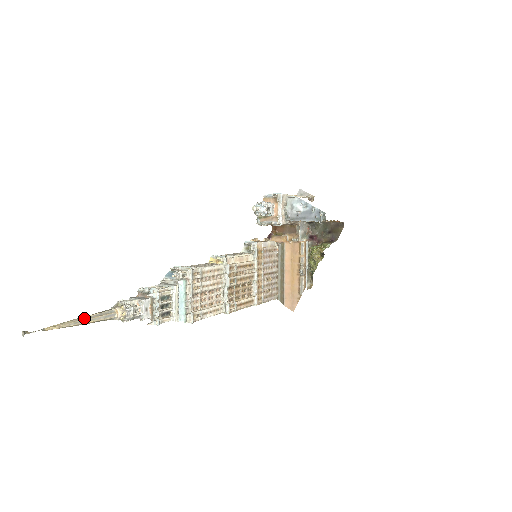
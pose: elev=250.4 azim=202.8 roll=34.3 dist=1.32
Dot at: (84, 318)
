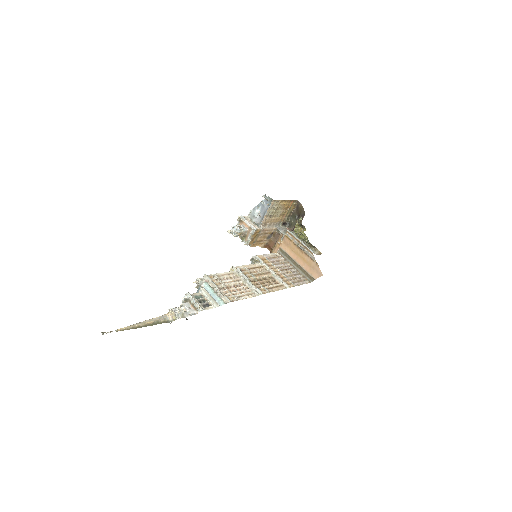
Dot at: (143, 321)
